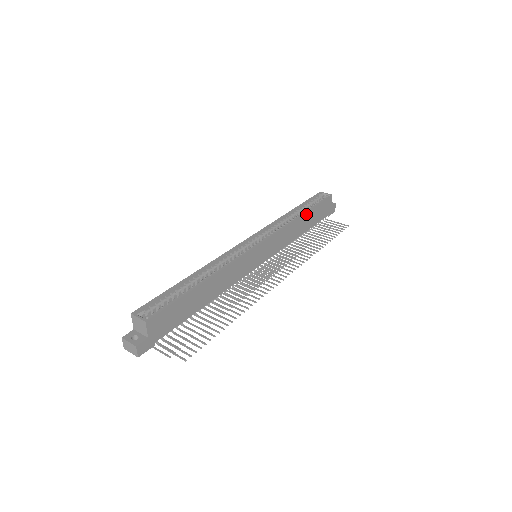
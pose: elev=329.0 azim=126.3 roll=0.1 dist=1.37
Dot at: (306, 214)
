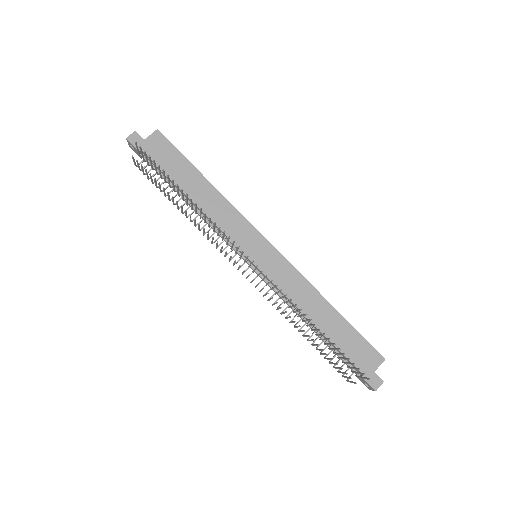
Dot at: (335, 312)
